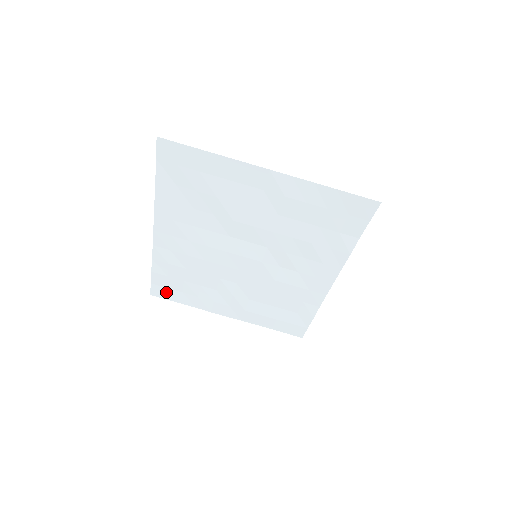
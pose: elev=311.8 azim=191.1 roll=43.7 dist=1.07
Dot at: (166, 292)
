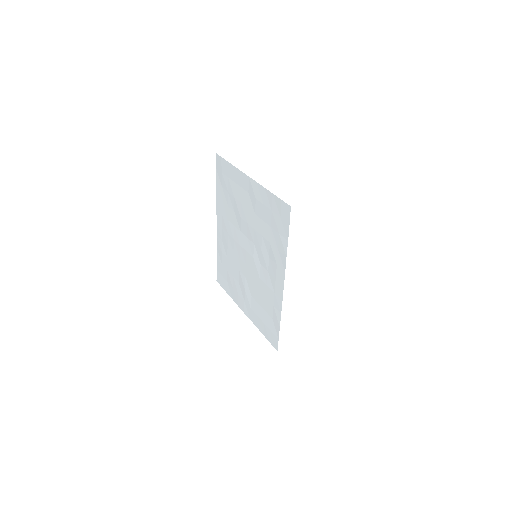
Dot at: (222, 280)
